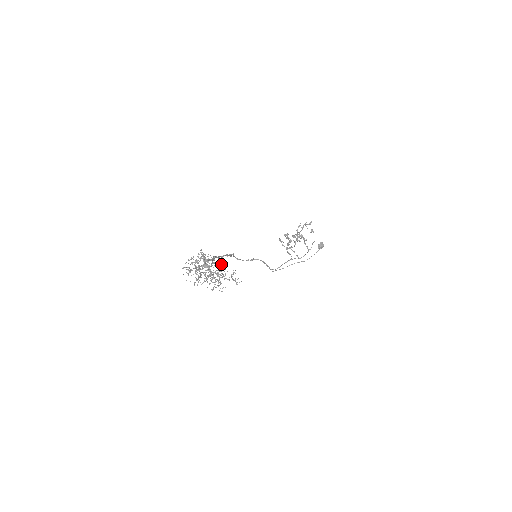
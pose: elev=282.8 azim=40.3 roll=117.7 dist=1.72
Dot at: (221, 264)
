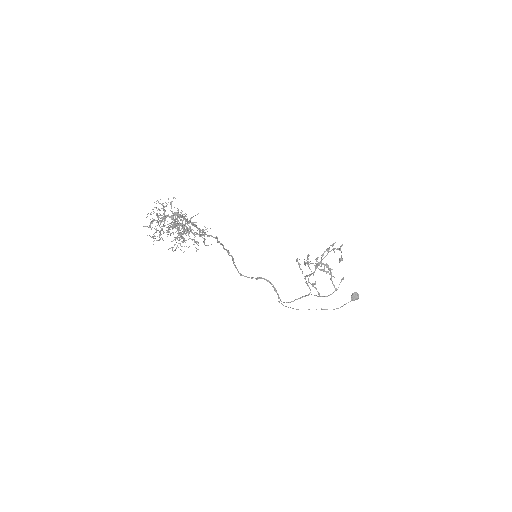
Dot at: occluded
